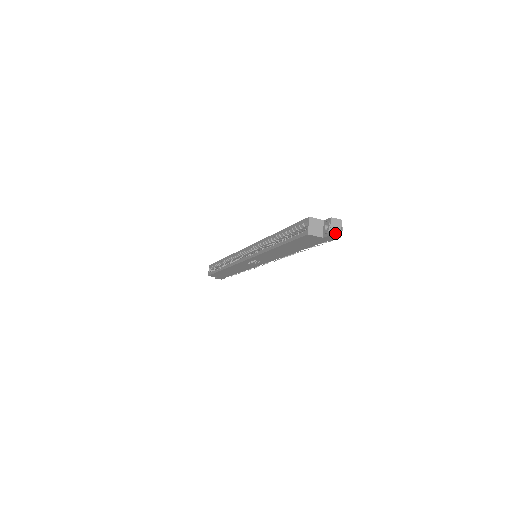
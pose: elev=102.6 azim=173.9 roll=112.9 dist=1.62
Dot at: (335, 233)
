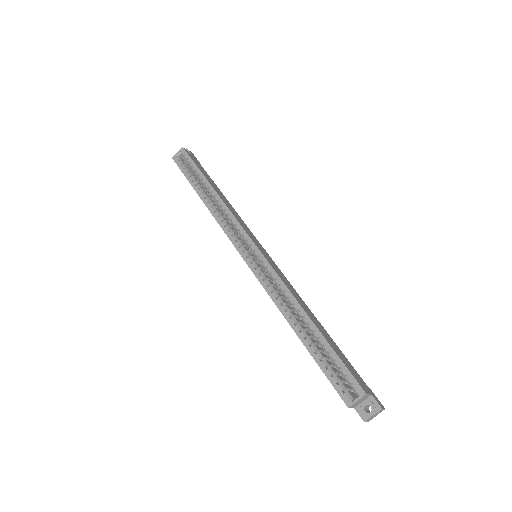
Dot at: (369, 420)
